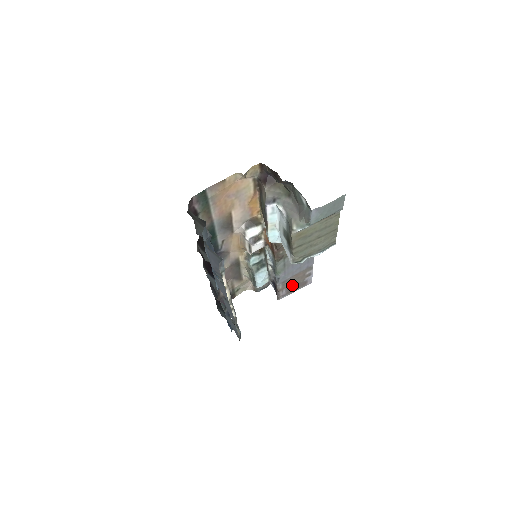
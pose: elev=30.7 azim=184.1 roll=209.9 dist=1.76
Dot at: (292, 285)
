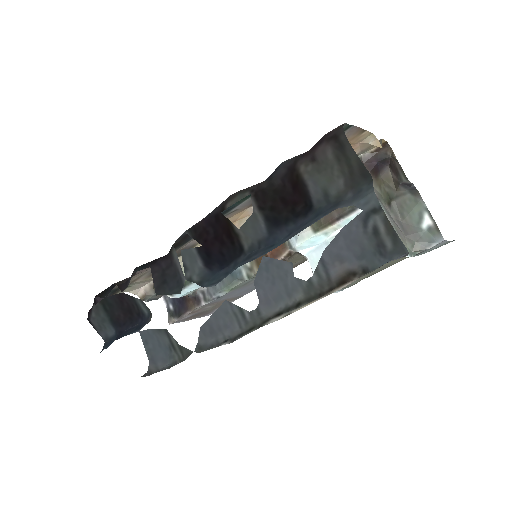
Dot at: (203, 311)
